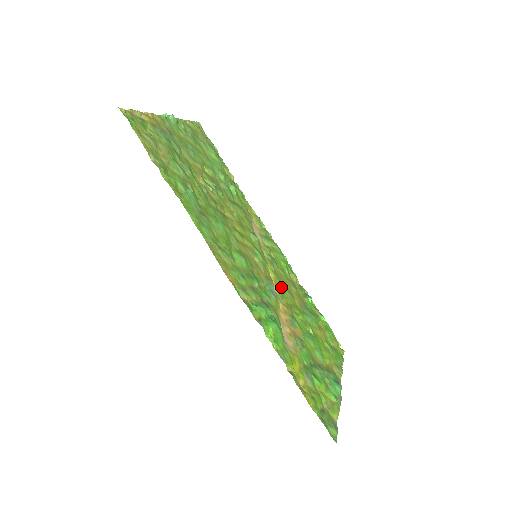
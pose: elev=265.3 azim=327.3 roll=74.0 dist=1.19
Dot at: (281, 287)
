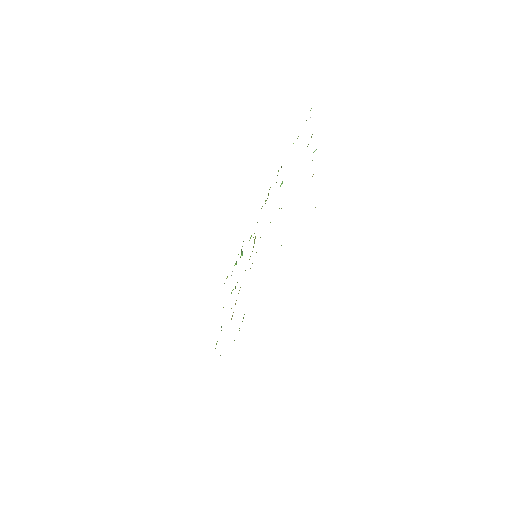
Dot at: occluded
